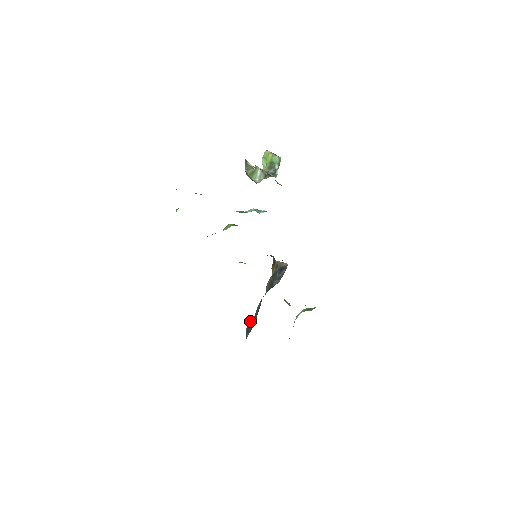
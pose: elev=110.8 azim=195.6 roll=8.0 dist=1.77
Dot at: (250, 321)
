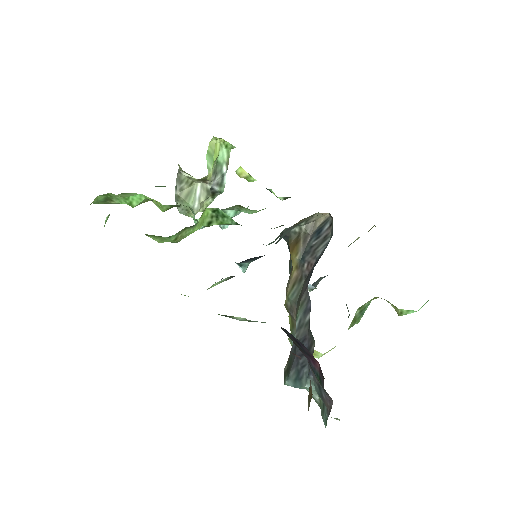
Dot at: occluded
